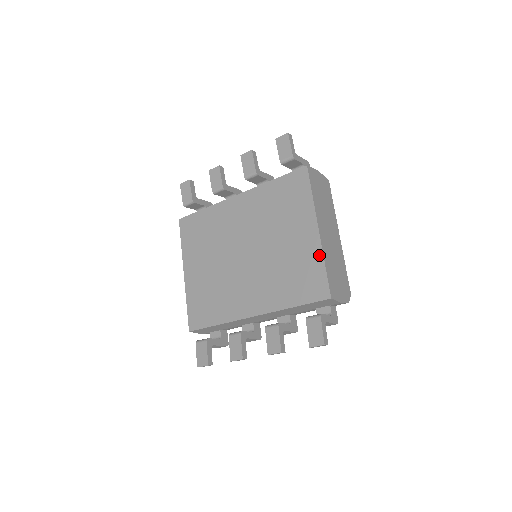
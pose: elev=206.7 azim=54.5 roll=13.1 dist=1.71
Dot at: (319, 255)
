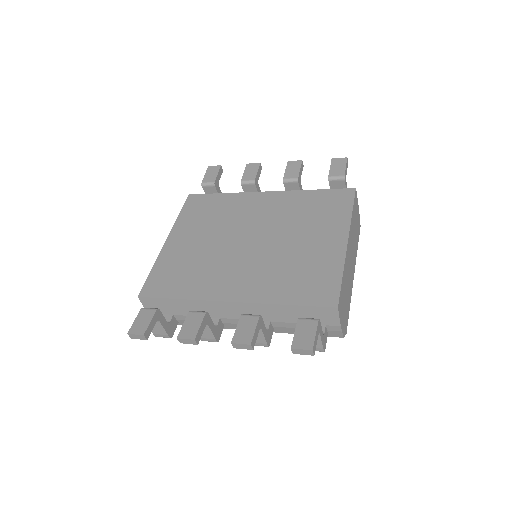
Dot at: (339, 263)
